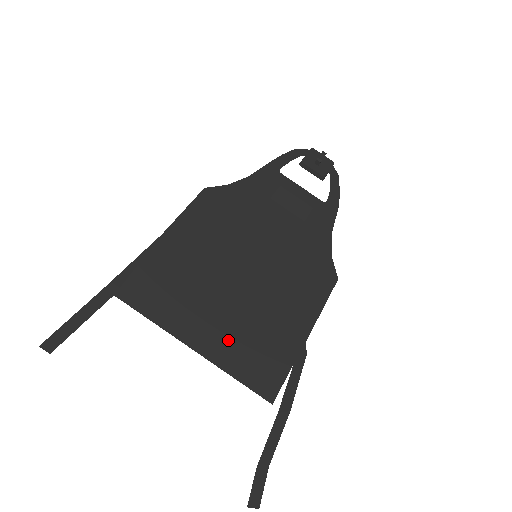
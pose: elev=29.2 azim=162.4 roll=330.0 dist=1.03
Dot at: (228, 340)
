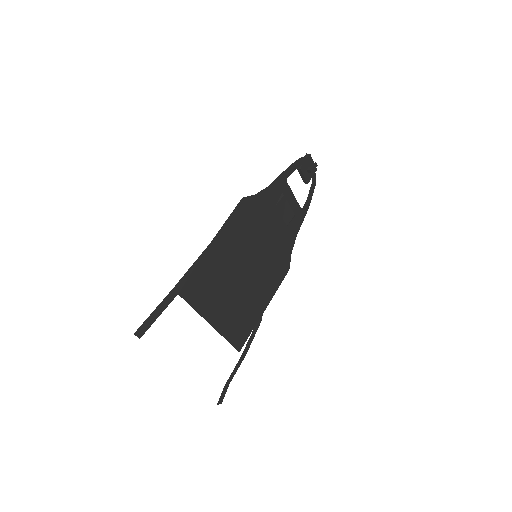
Dot at: (229, 318)
